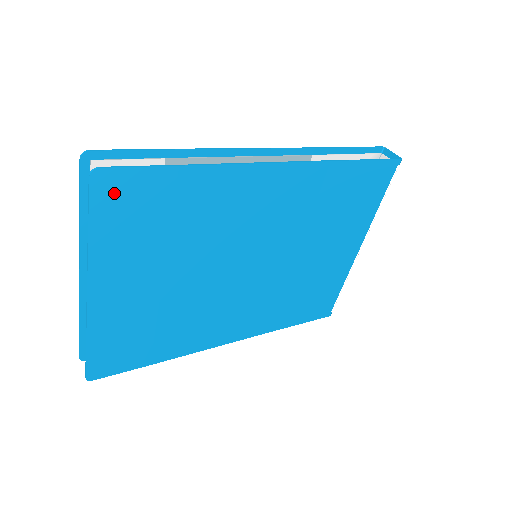
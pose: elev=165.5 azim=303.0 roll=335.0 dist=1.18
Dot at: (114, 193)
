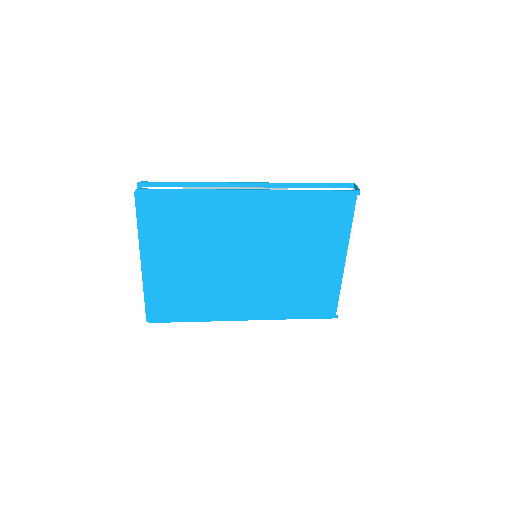
Dot at: (148, 203)
